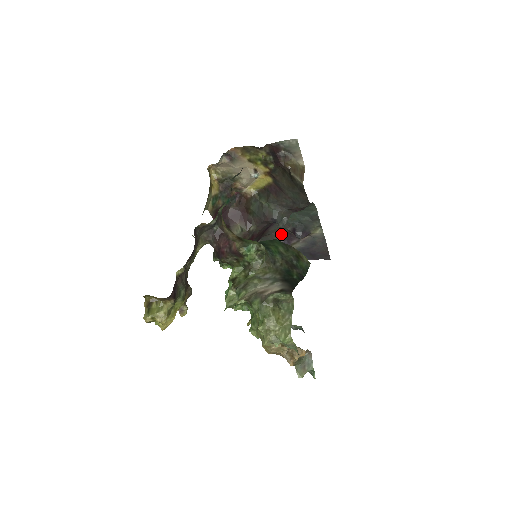
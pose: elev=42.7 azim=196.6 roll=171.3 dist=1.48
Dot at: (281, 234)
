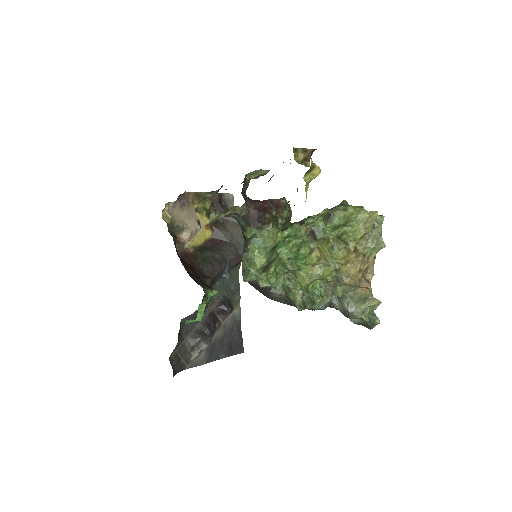
Dot at: (206, 314)
